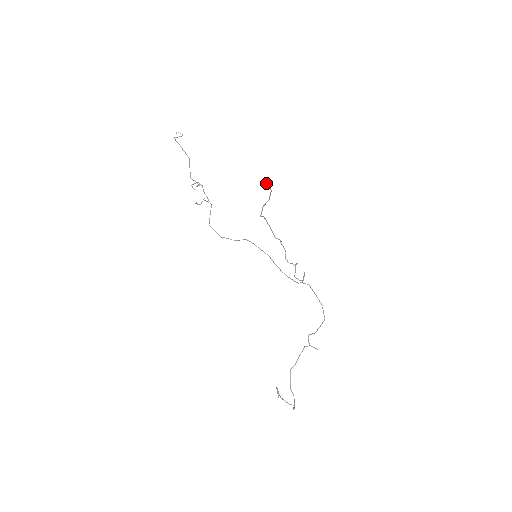
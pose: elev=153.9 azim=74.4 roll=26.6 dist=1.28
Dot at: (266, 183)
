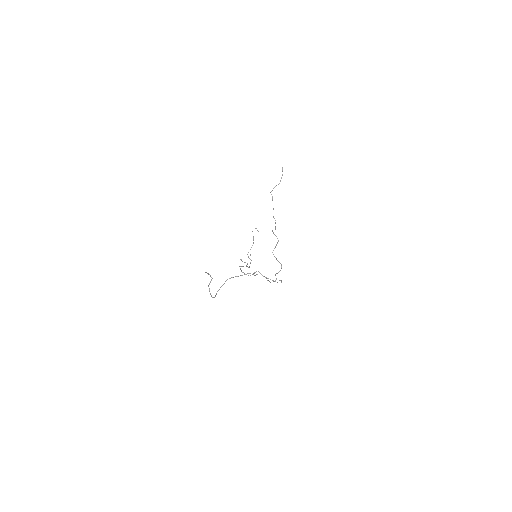
Dot at: occluded
